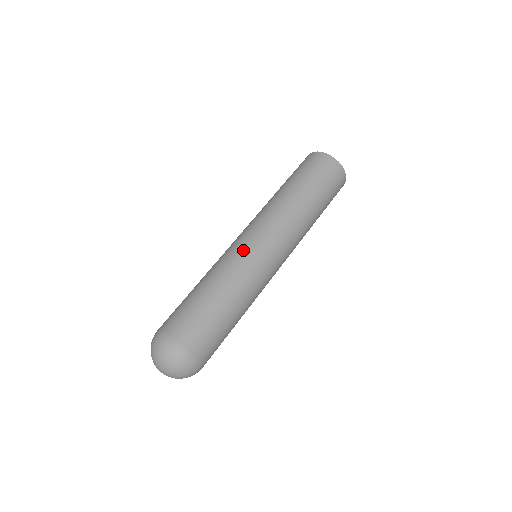
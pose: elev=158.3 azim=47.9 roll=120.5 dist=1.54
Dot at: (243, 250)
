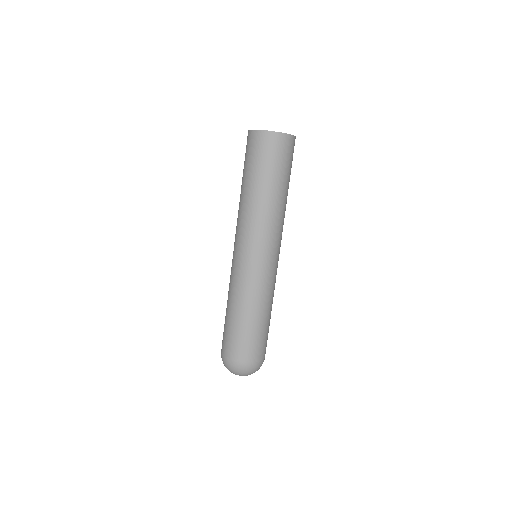
Dot at: (256, 273)
